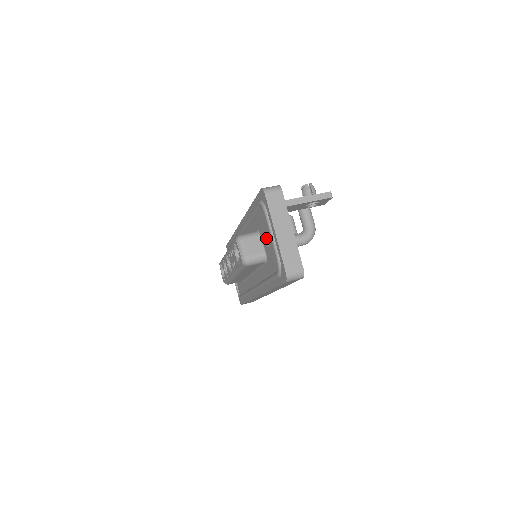
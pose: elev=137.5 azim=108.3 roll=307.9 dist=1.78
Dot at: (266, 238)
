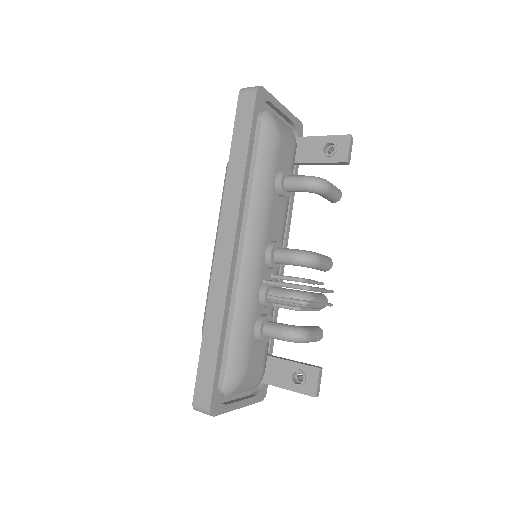
Dot at: occluded
